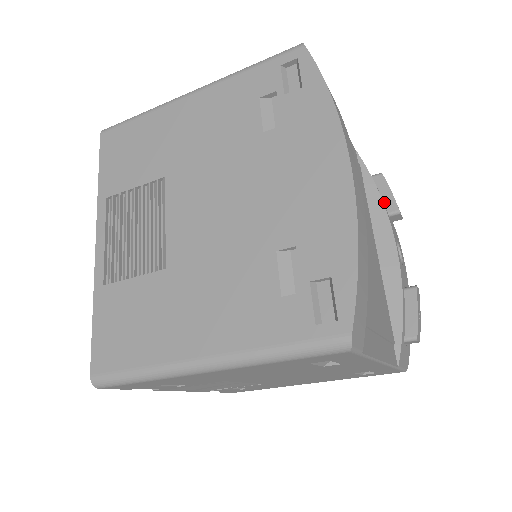
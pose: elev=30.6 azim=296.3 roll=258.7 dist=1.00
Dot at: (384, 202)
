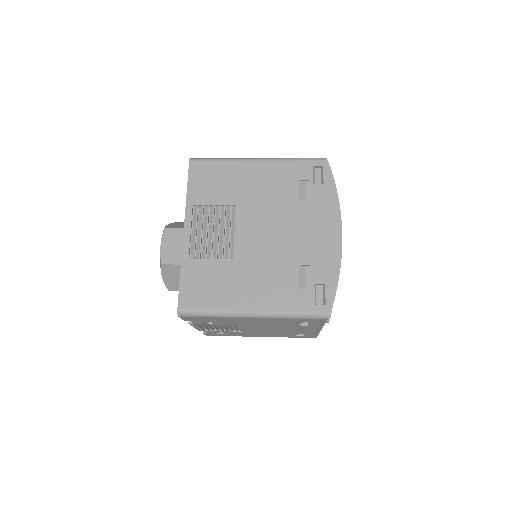
Dot at: occluded
